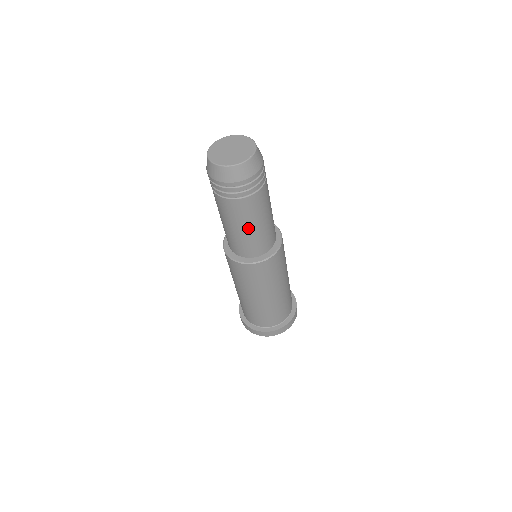
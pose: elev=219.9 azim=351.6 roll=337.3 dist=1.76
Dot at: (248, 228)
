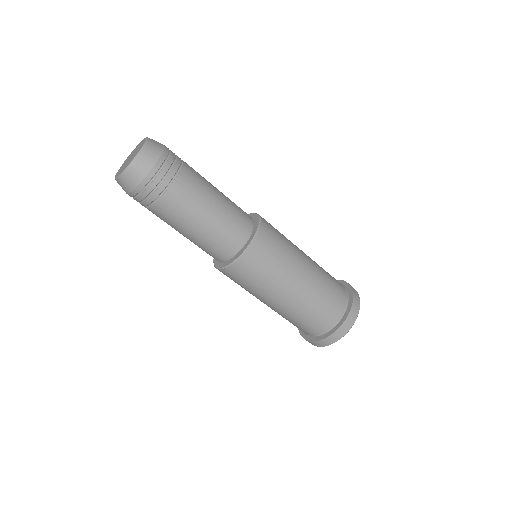
Dot at: (198, 224)
